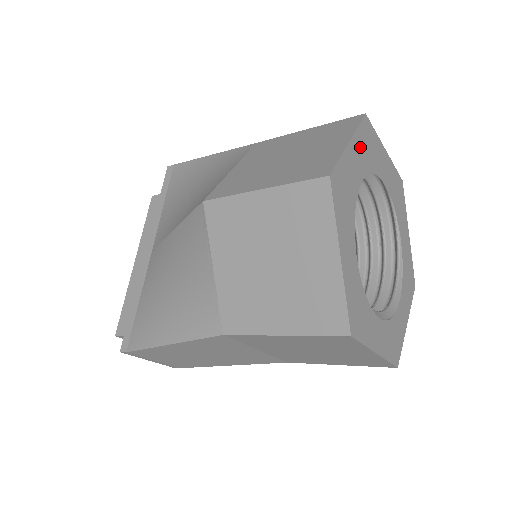
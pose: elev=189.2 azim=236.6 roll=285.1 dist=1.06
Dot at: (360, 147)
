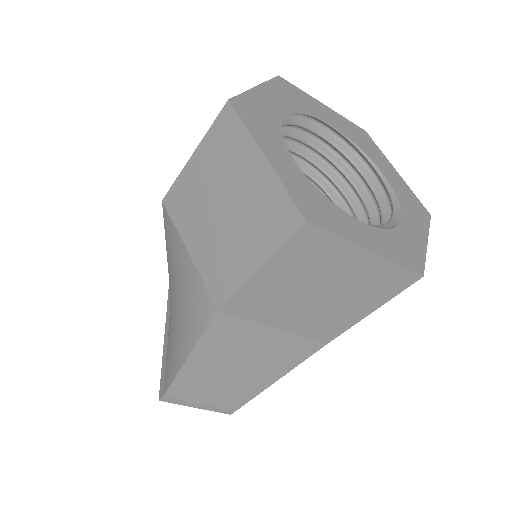
Dot at: (276, 94)
